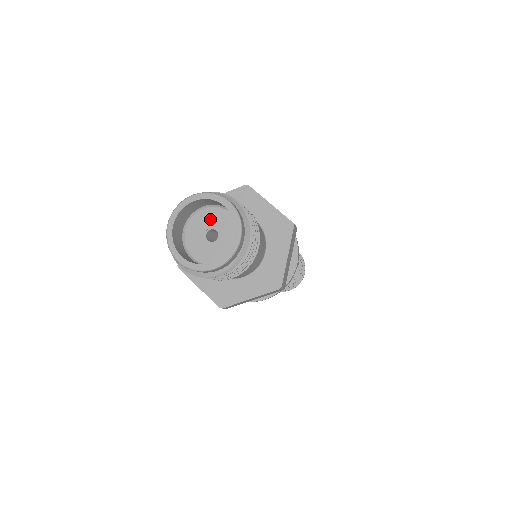
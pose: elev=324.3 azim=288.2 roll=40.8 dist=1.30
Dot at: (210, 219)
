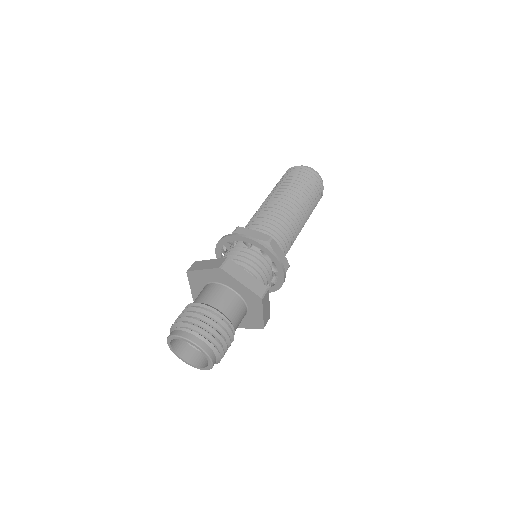
Dot at: occluded
